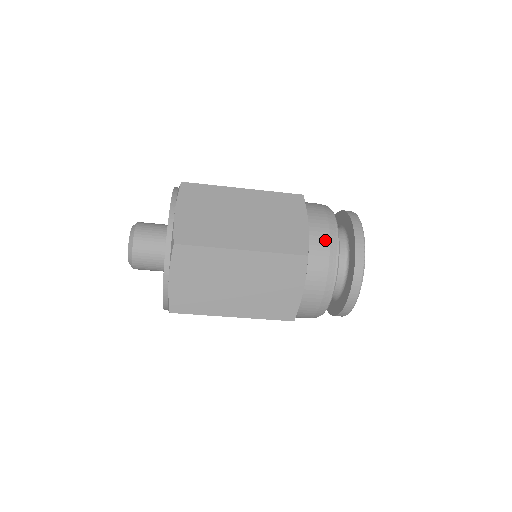
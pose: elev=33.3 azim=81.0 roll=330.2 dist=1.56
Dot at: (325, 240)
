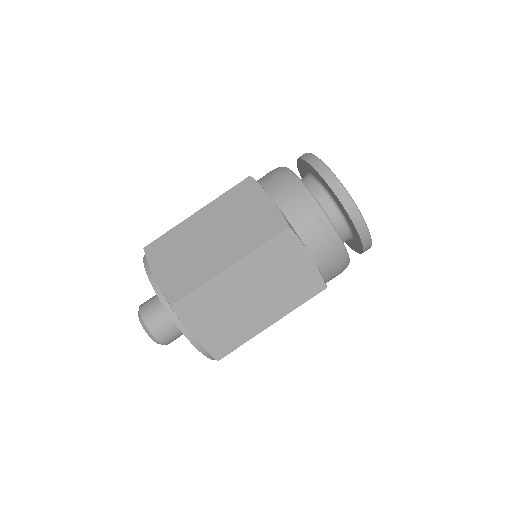
Dot at: (269, 172)
